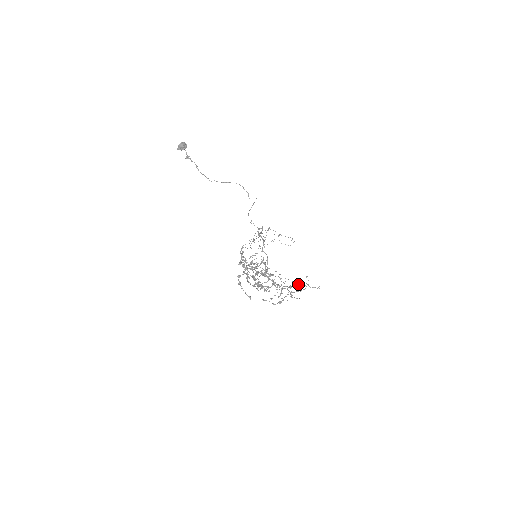
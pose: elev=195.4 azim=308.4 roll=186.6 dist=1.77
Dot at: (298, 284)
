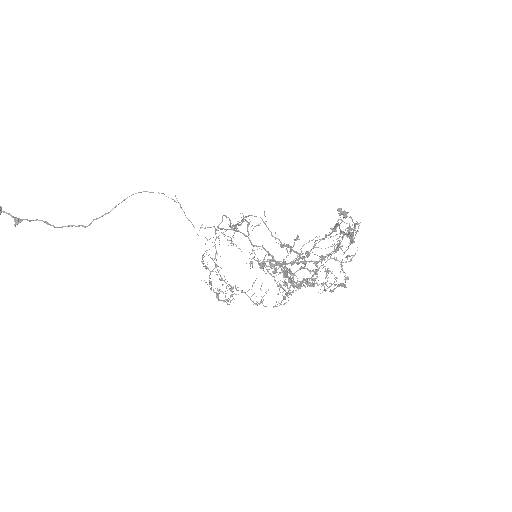
Dot at: (346, 232)
